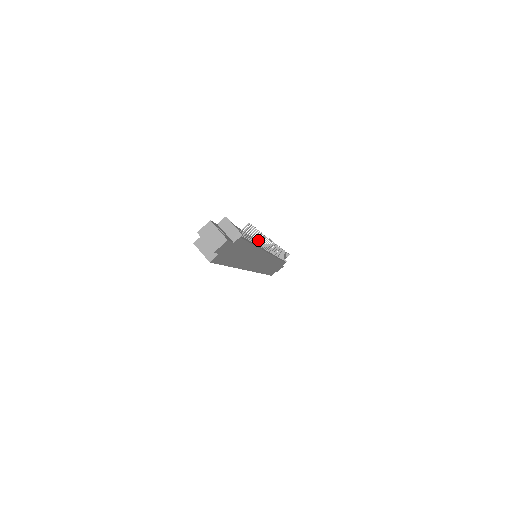
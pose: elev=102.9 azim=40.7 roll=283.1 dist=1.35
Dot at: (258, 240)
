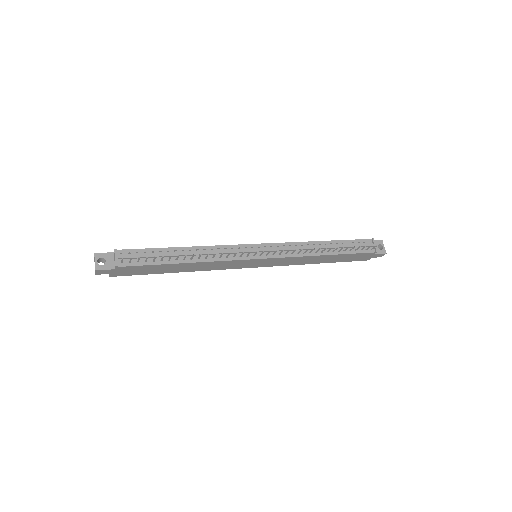
Dot at: (191, 257)
